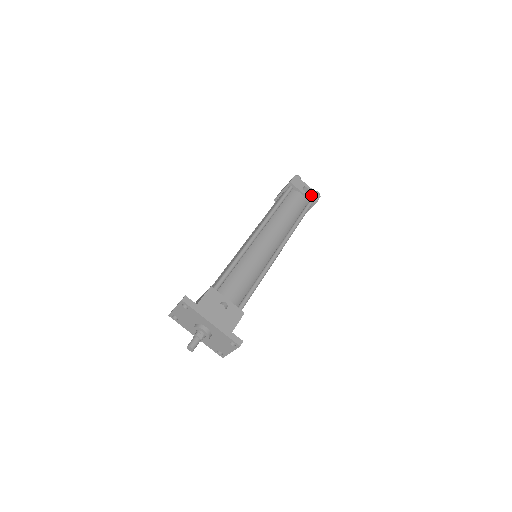
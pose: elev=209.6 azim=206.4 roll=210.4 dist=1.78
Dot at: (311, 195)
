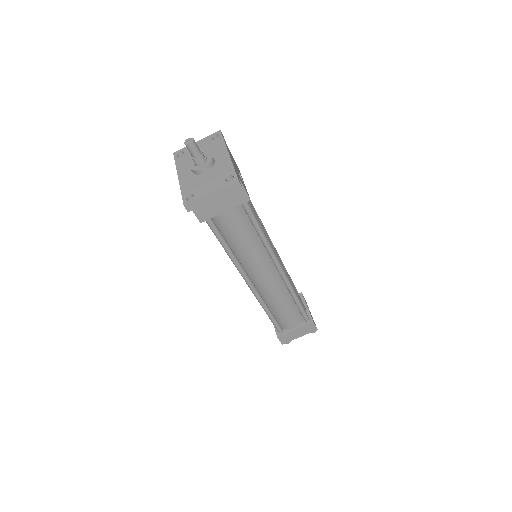
Dot at: occluded
